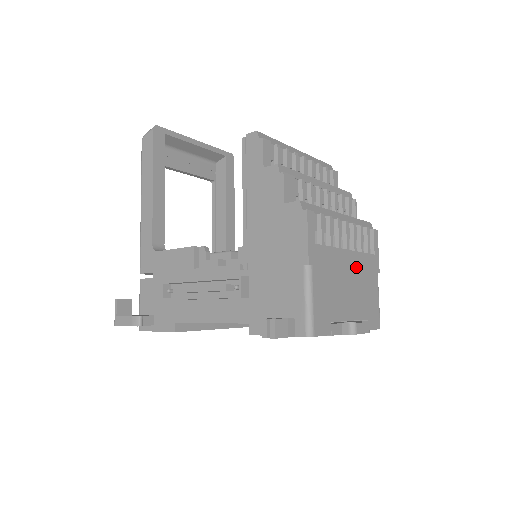
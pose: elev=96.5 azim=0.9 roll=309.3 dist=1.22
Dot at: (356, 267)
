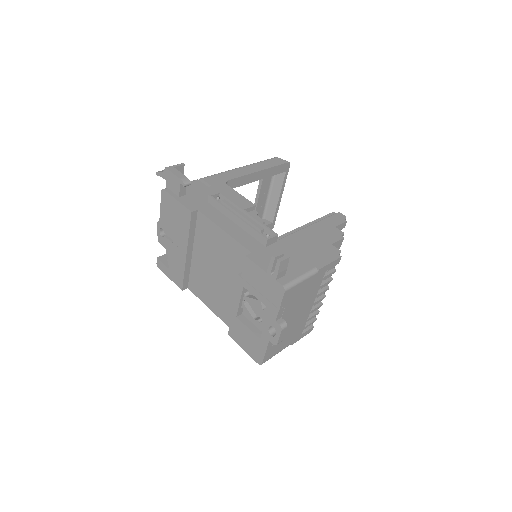
Dot at: (302, 318)
